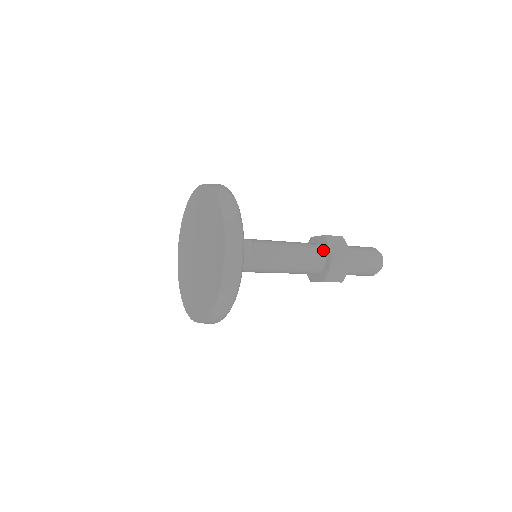
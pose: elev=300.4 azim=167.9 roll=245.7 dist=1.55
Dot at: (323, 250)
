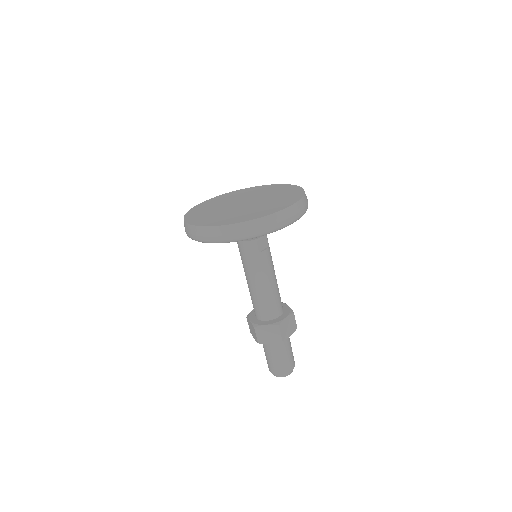
Dot at: (281, 314)
